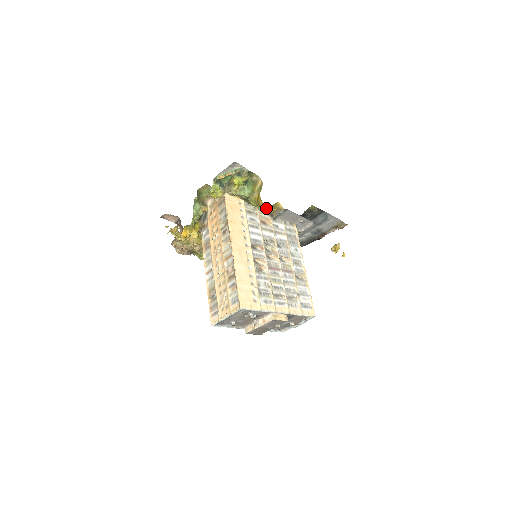
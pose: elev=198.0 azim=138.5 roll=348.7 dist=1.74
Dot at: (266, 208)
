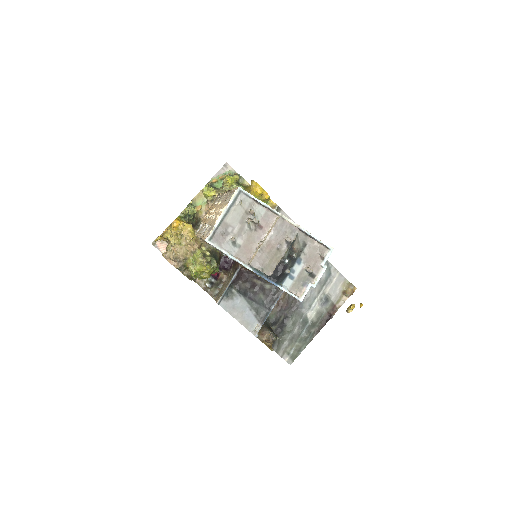
Dot at: (259, 187)
